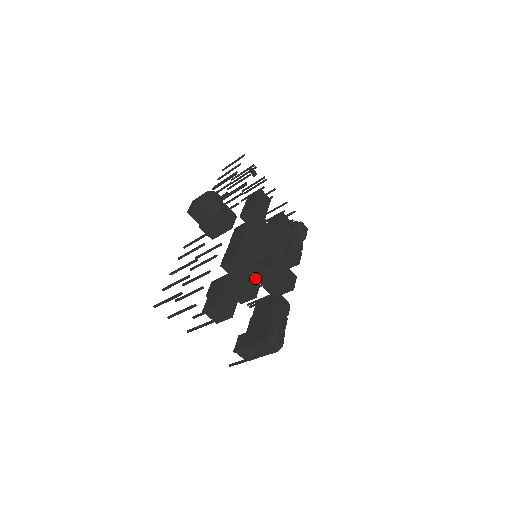
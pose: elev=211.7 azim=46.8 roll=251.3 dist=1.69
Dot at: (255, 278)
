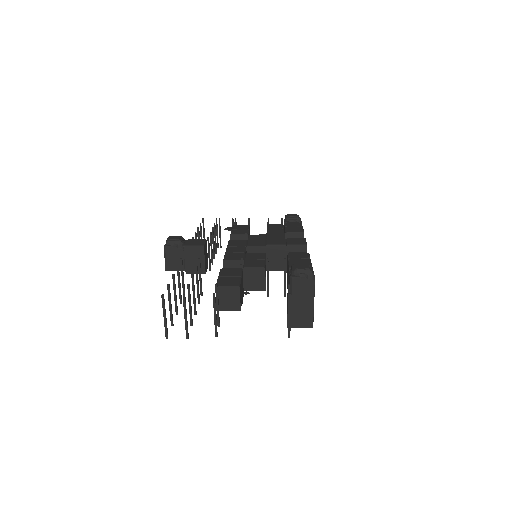
Dot at: (255, 260)
